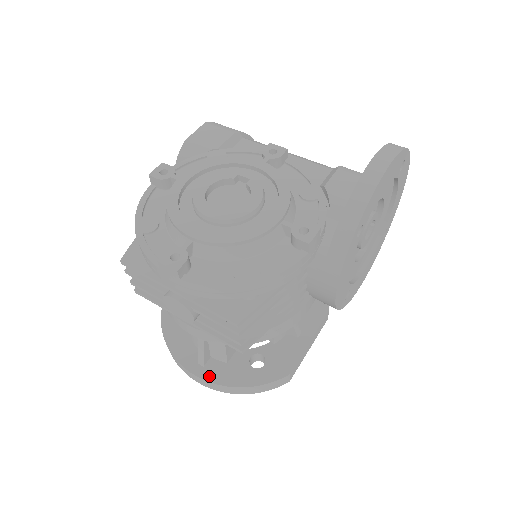
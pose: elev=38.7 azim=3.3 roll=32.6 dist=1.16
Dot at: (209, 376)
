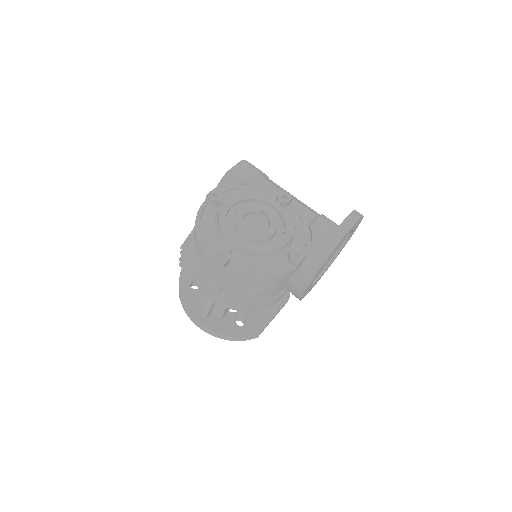
Dot at: (209, 325)
